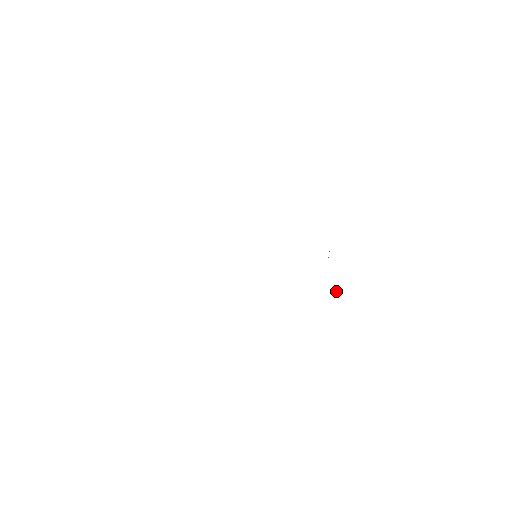
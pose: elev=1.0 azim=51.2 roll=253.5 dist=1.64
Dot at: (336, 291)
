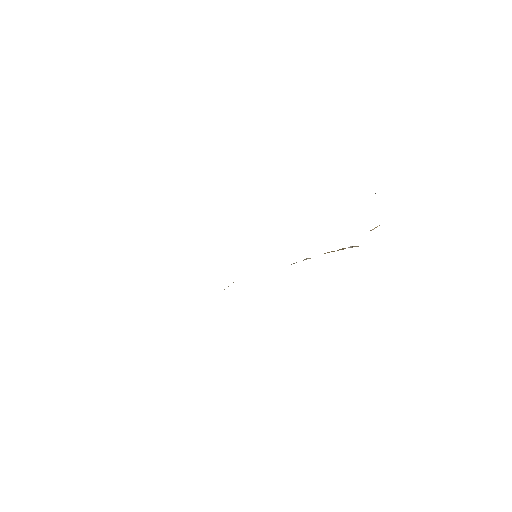
Dot at: occluded
